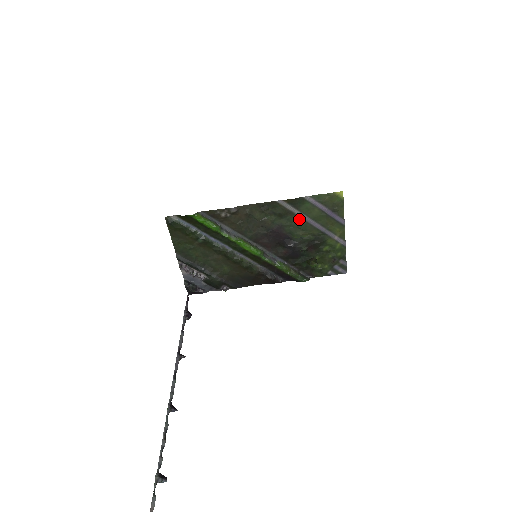
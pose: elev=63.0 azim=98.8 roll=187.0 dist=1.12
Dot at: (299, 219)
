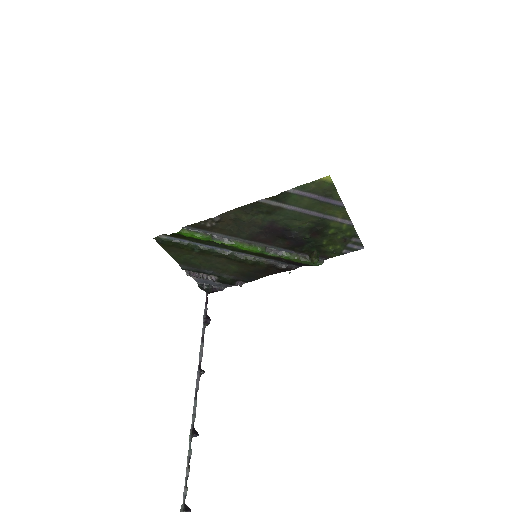
Dot at: (290, 211)
